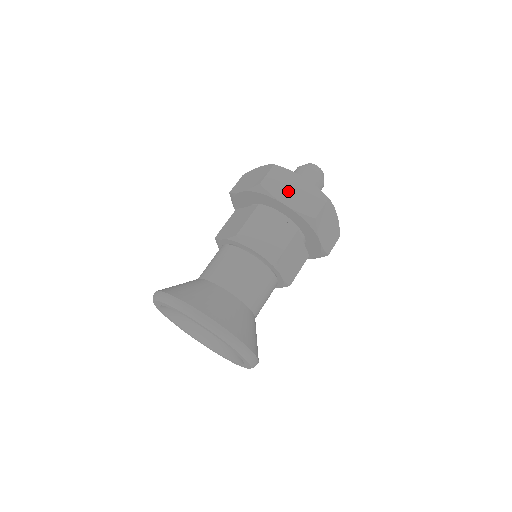
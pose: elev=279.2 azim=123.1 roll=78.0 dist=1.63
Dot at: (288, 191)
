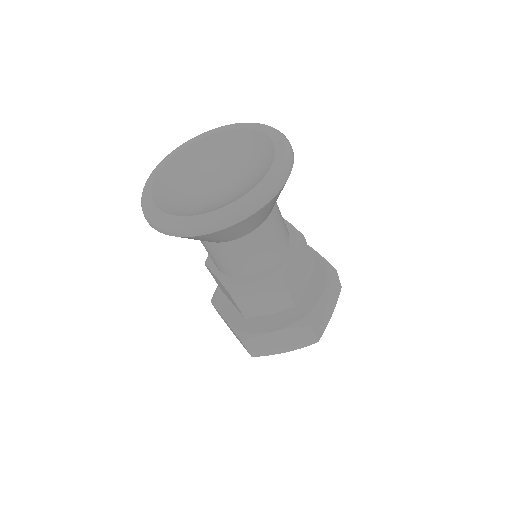
Dot at: occluded
